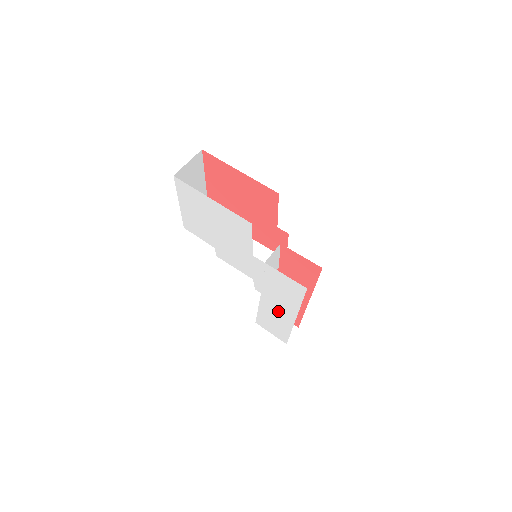
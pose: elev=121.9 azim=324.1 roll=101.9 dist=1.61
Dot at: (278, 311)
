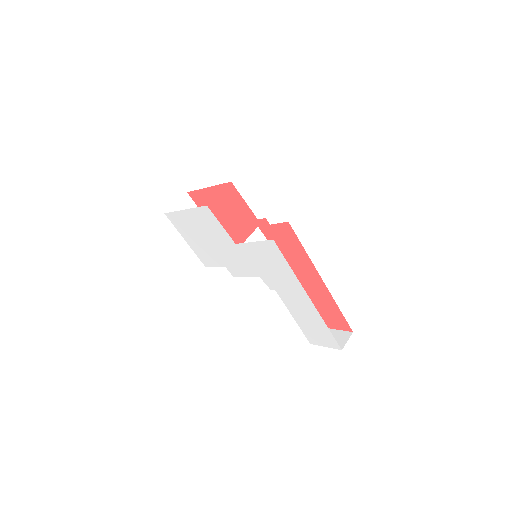
Dot at: (297, 301)
